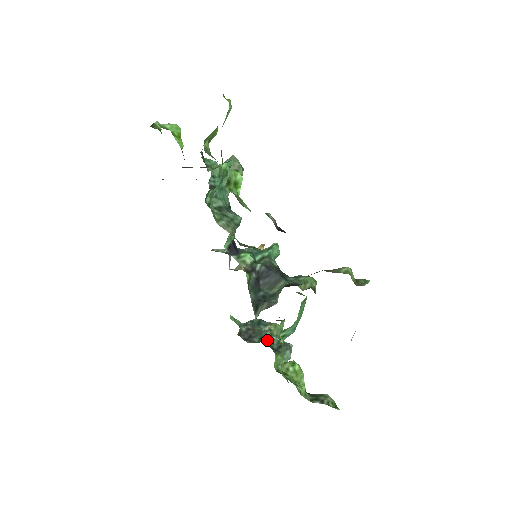
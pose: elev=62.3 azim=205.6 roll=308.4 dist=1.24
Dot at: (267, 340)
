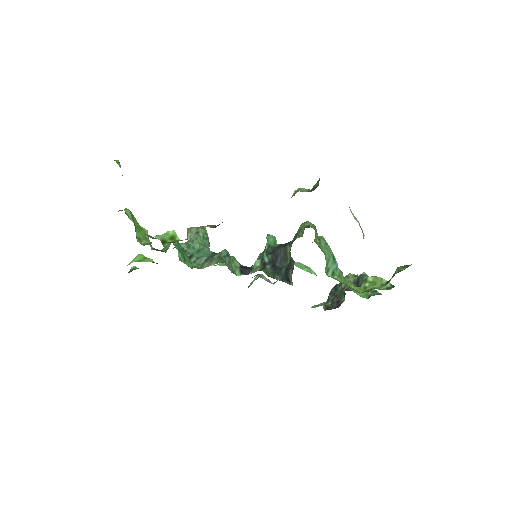
Dot at: (345, 290)
